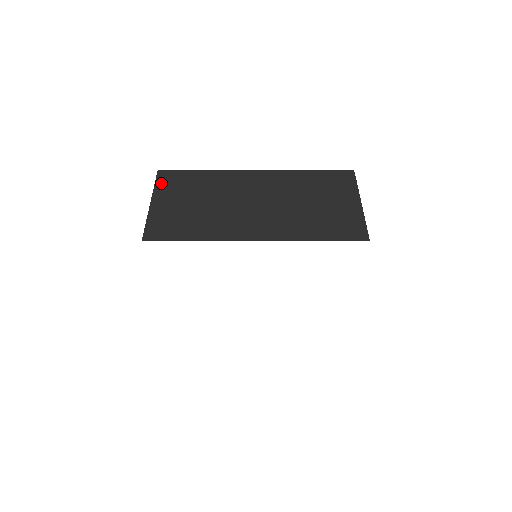
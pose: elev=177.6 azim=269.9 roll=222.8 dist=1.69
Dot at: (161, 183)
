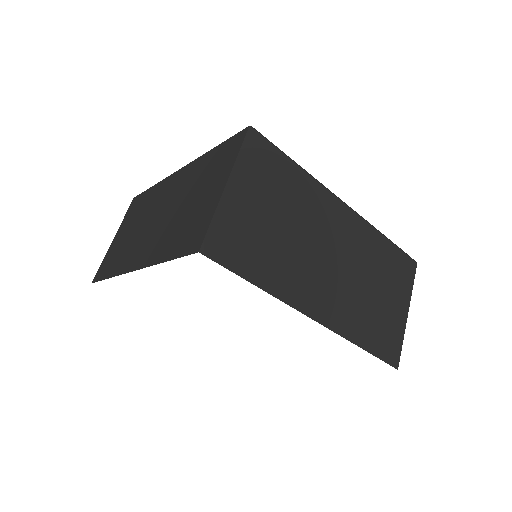
Dot at: (127, 214)
